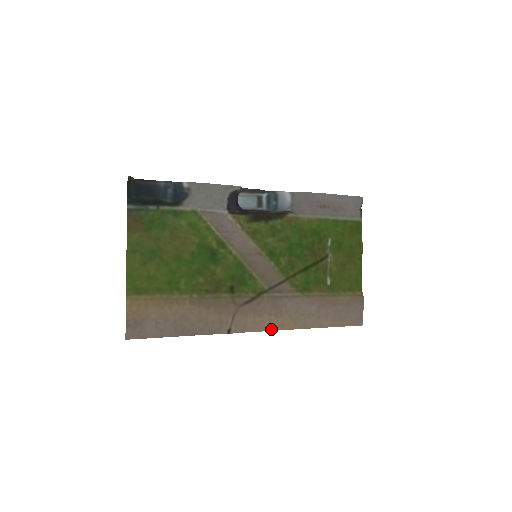
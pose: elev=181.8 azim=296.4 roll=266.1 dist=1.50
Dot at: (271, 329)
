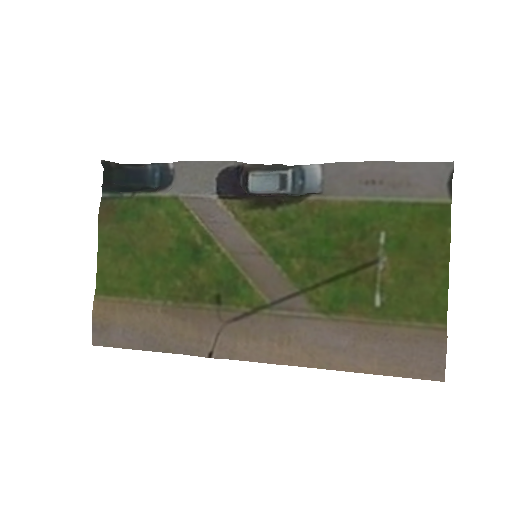
Dot at: (272, 361)
